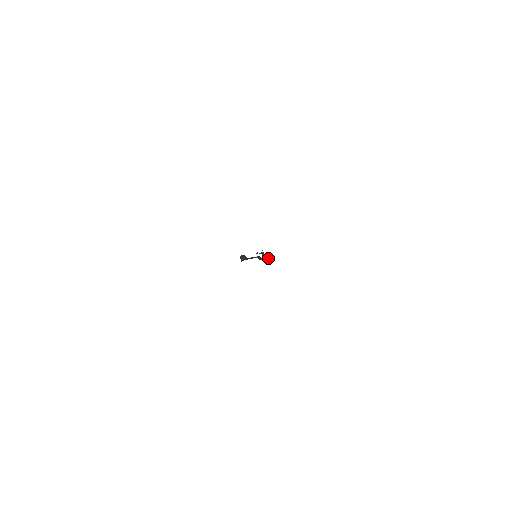
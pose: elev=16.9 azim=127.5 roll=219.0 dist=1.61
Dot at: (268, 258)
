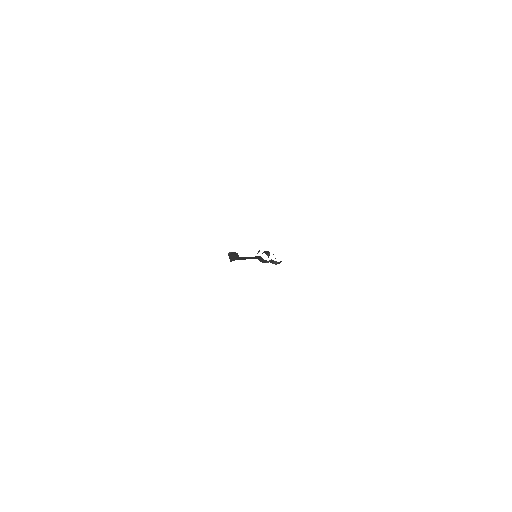
Dot at: (275, 261)
